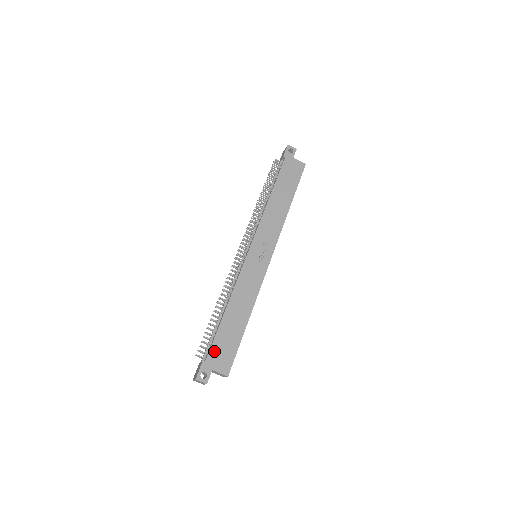
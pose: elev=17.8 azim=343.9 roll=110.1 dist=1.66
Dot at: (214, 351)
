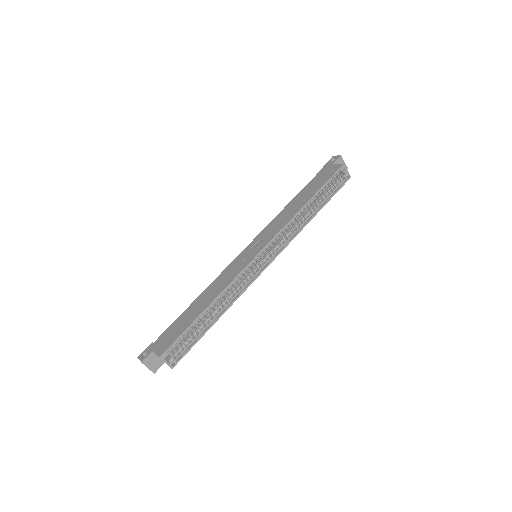
Dot at: (165, 334)
